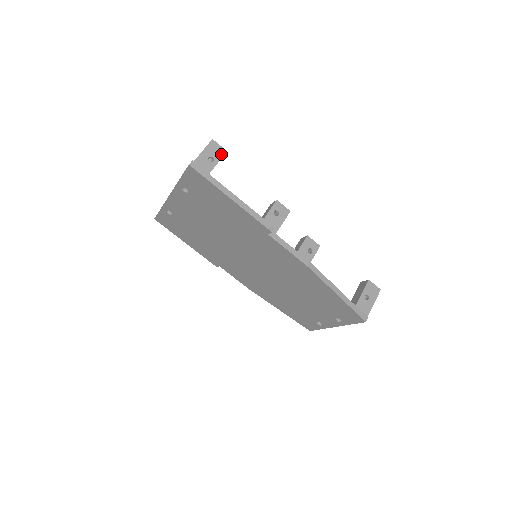
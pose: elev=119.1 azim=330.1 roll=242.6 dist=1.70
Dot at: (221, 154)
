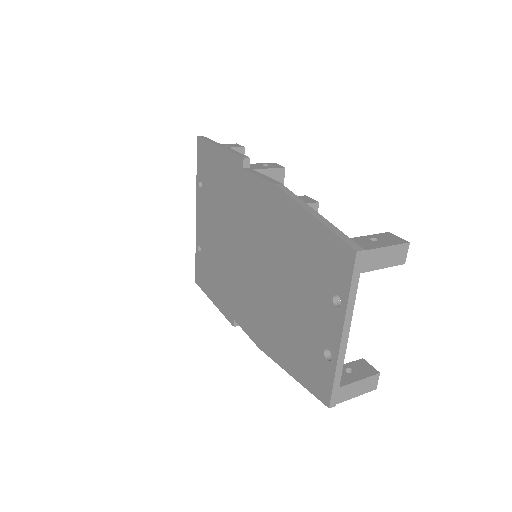
Dot at: (237, 147)
